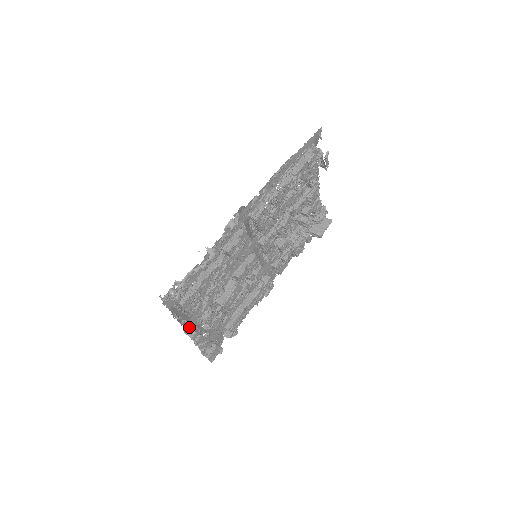
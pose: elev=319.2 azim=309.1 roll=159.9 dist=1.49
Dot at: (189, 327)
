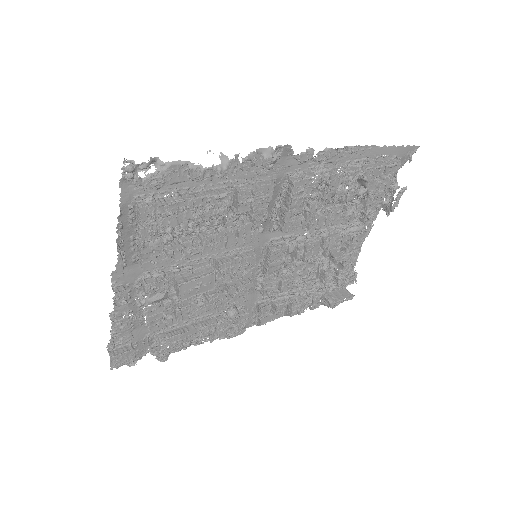
Dot at: (122, 278)
